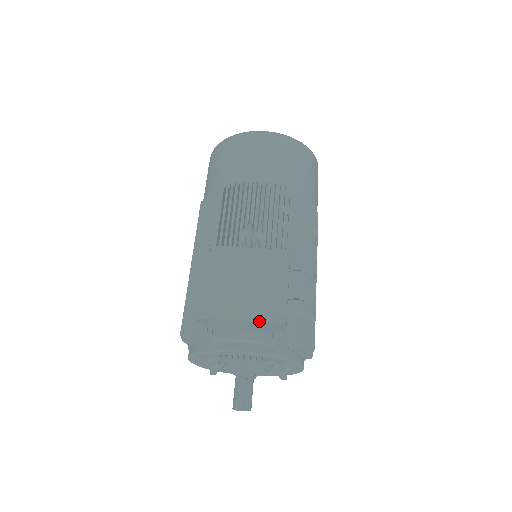
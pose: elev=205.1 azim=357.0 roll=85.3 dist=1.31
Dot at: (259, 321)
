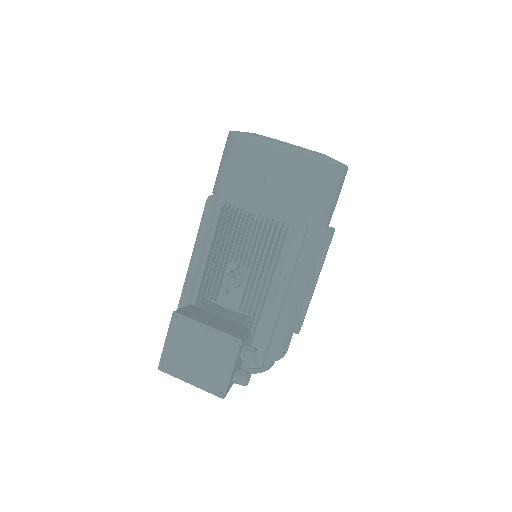
Dot at: (204, 390)
